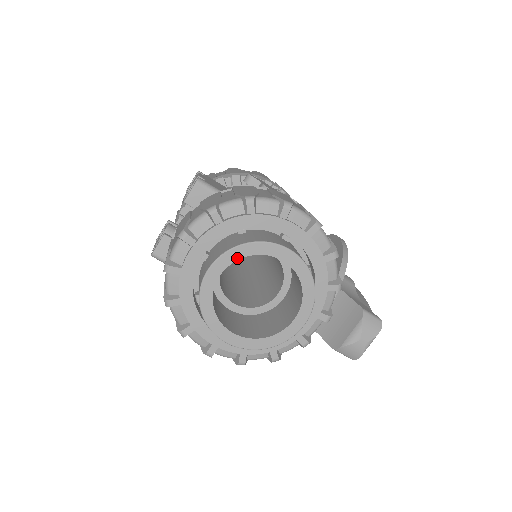
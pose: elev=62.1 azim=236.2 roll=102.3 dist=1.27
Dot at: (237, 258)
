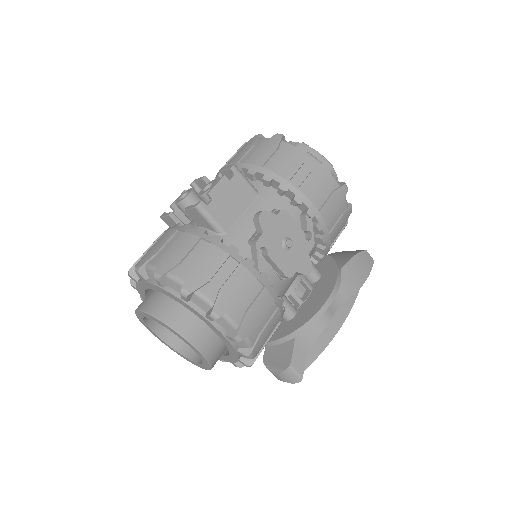
Dot at: (157, 321)
